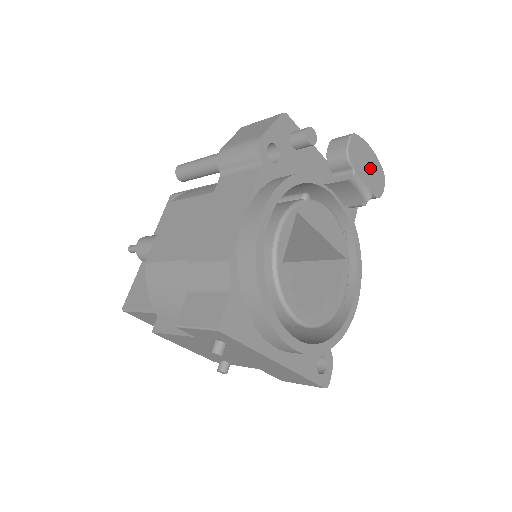
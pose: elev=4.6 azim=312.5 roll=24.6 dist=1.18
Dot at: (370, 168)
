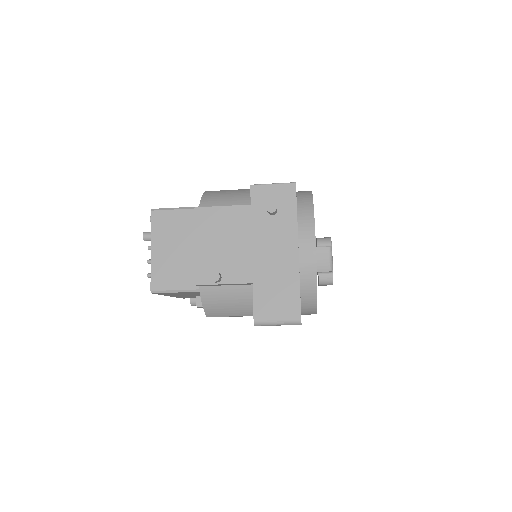
Dot at: occluded
